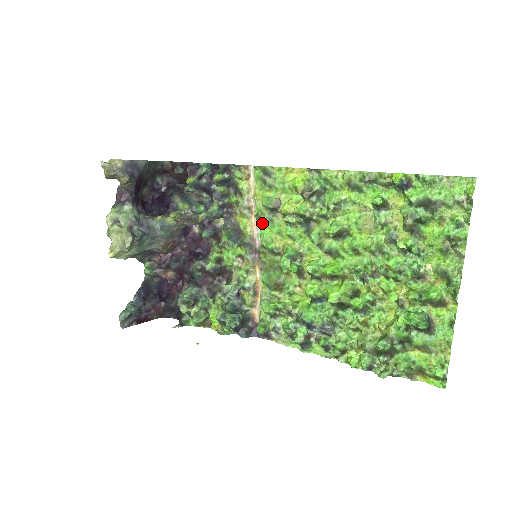
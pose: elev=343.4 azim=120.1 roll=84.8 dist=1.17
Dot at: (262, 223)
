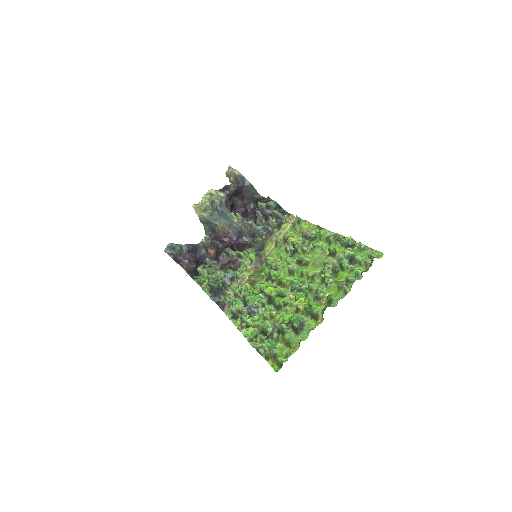
Dot at: (276, 247)
